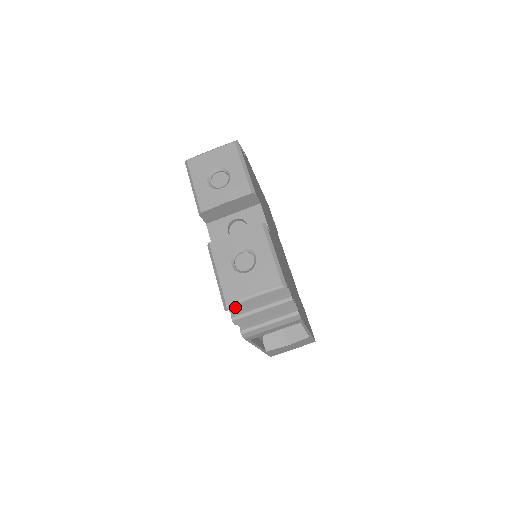
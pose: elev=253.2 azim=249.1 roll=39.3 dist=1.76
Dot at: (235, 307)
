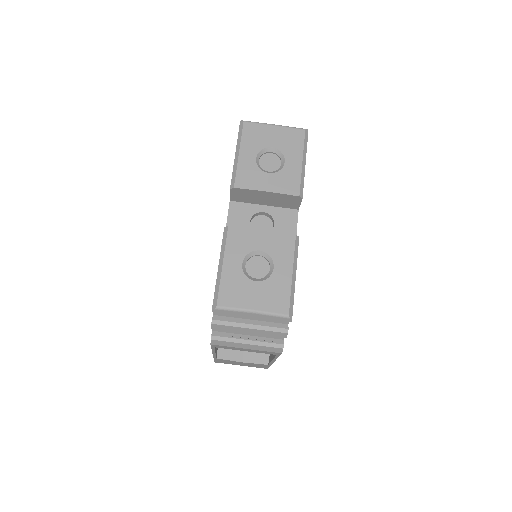
Dot at: (225, 312)
